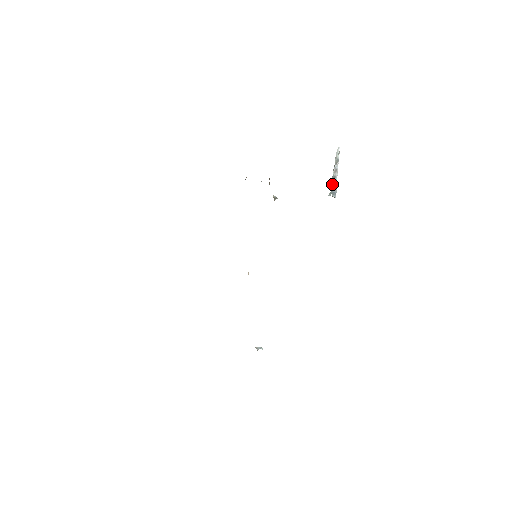
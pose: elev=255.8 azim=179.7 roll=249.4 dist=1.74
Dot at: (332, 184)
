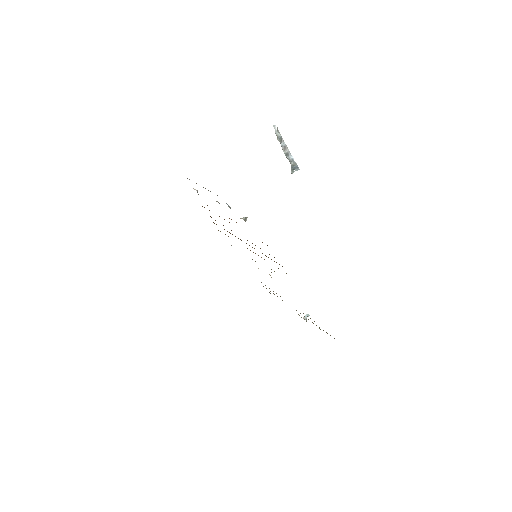
Dot at: occluded
